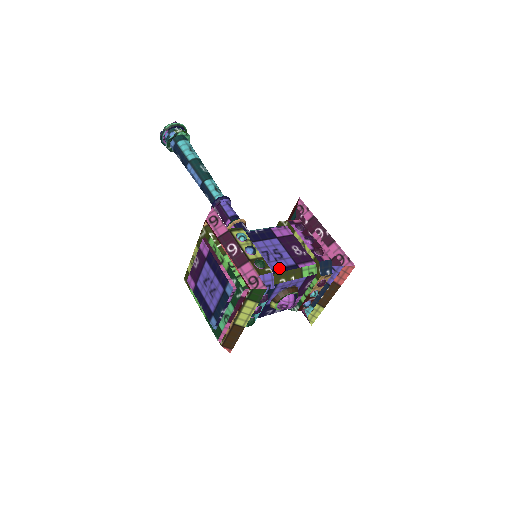
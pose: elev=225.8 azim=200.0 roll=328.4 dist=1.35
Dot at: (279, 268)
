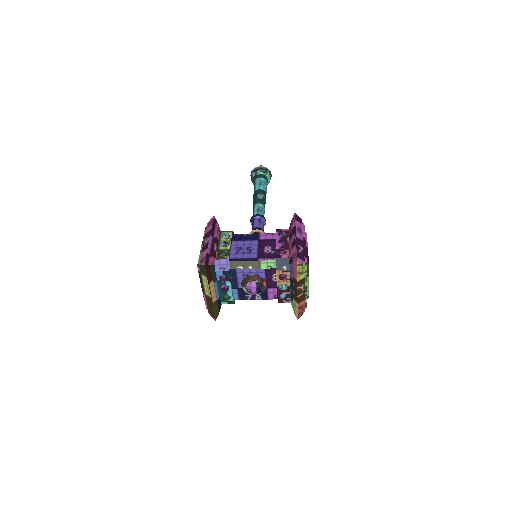
Dot at: (240, 258)
